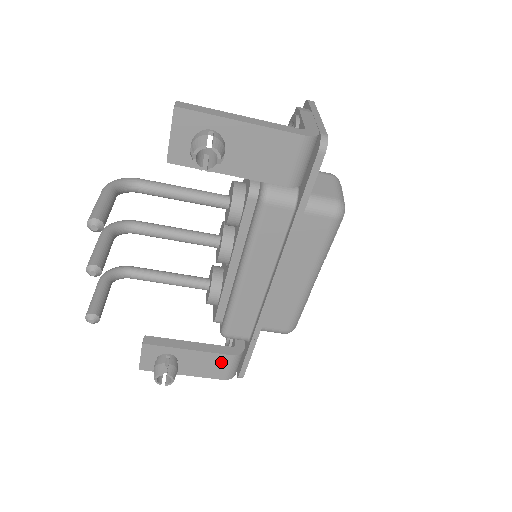
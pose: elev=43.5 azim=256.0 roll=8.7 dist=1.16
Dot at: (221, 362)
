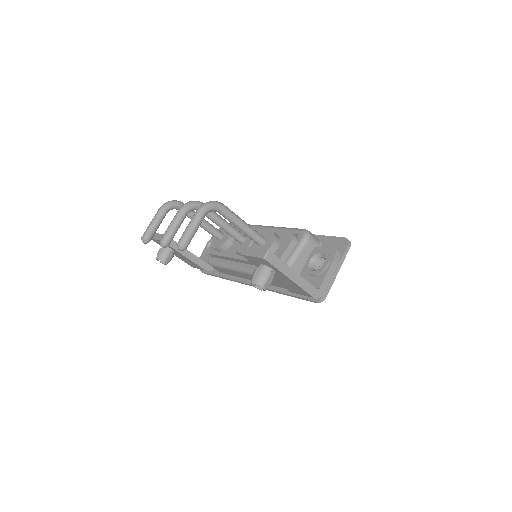
Dot at: (197, 266)
